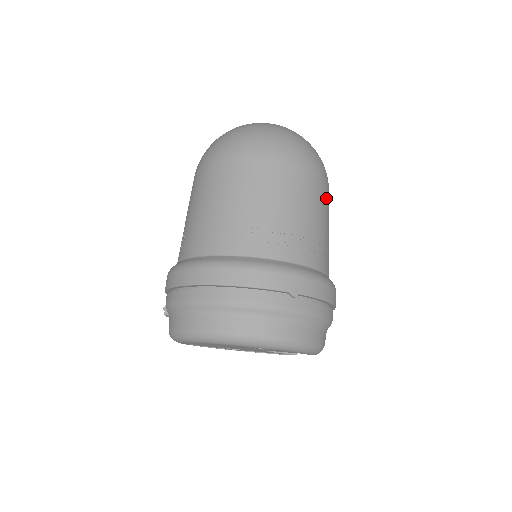
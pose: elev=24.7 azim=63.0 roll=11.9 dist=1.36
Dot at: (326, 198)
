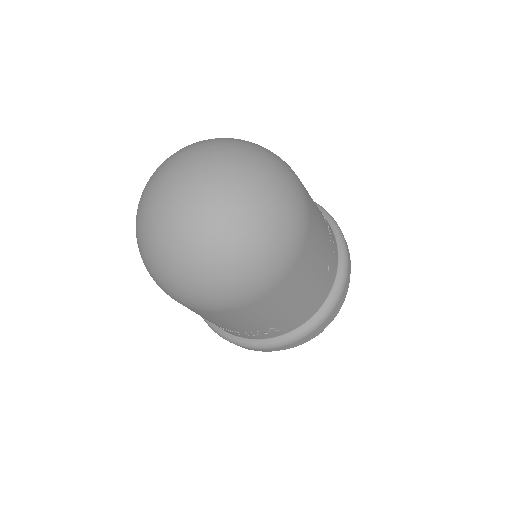
Dot at: (262, 307)
